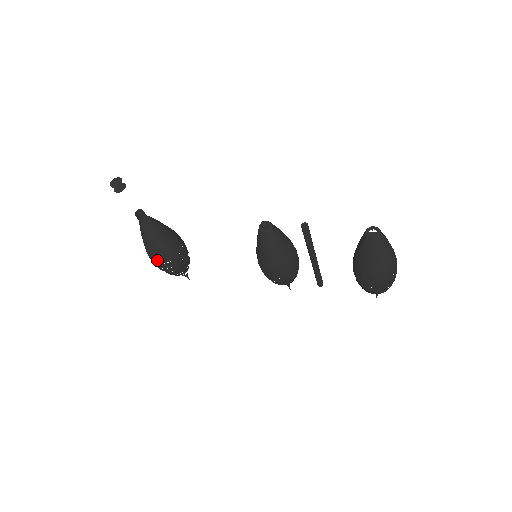
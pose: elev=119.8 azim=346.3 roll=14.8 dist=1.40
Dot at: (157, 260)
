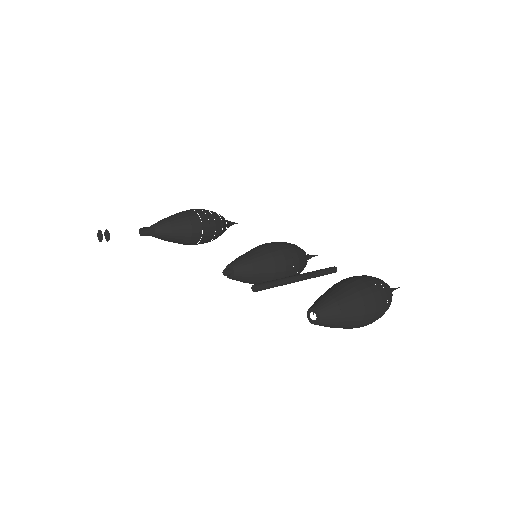
Dot at: occluded
